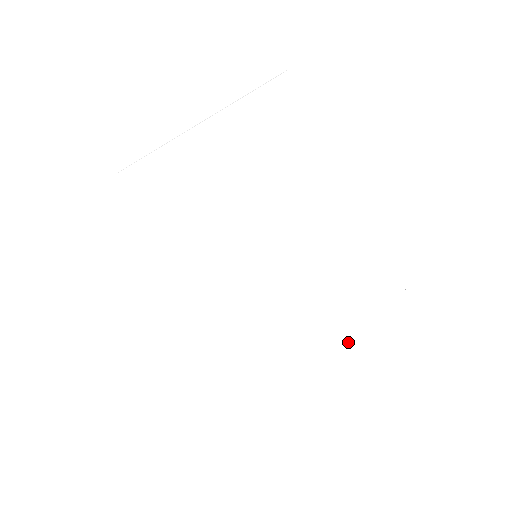
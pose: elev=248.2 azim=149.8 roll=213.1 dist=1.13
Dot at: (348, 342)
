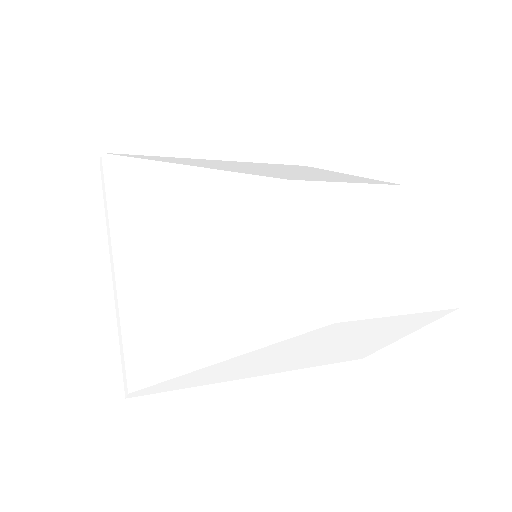
Dot at: occluded
